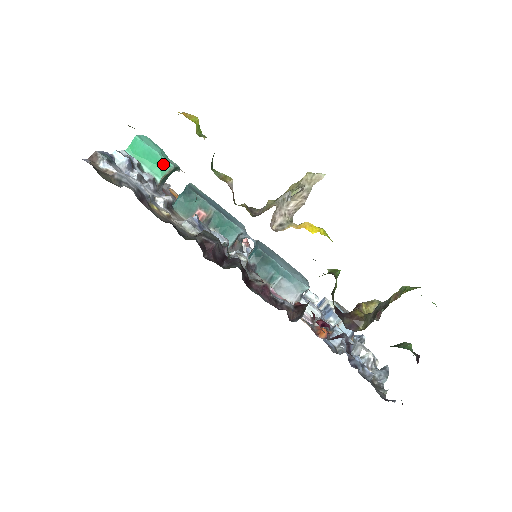
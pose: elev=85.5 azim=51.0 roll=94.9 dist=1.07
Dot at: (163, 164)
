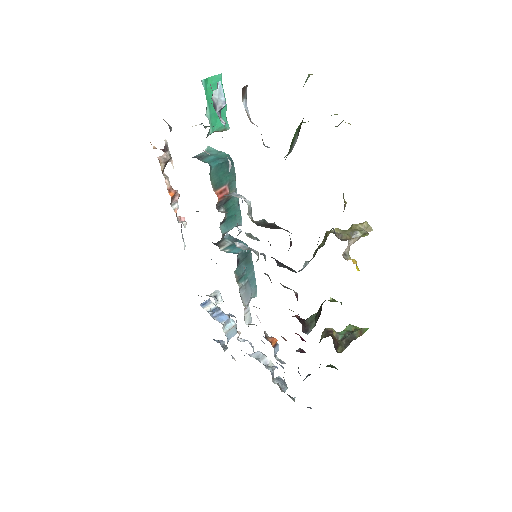
Dot at: occluded
